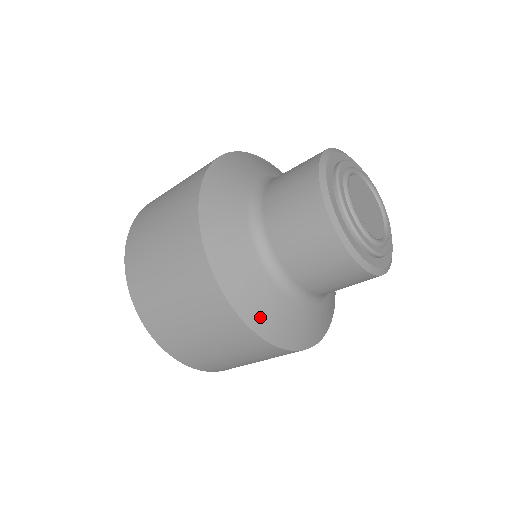
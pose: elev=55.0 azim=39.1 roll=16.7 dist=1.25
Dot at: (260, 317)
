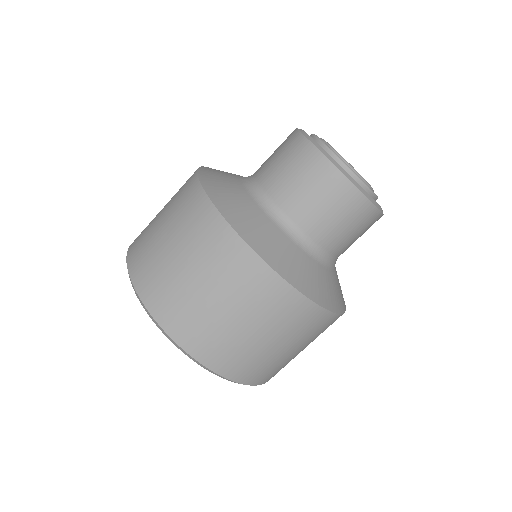
Dot at: (272, 254)
